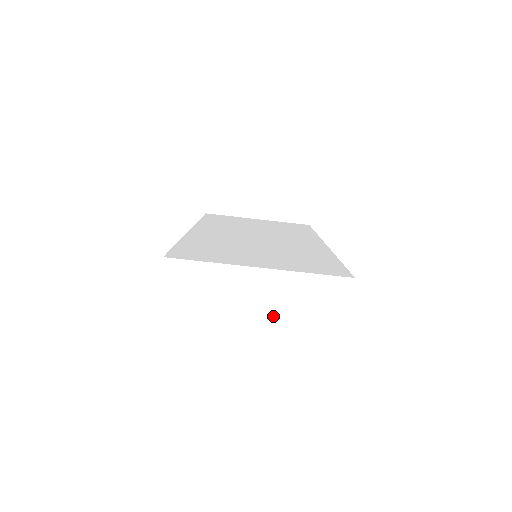
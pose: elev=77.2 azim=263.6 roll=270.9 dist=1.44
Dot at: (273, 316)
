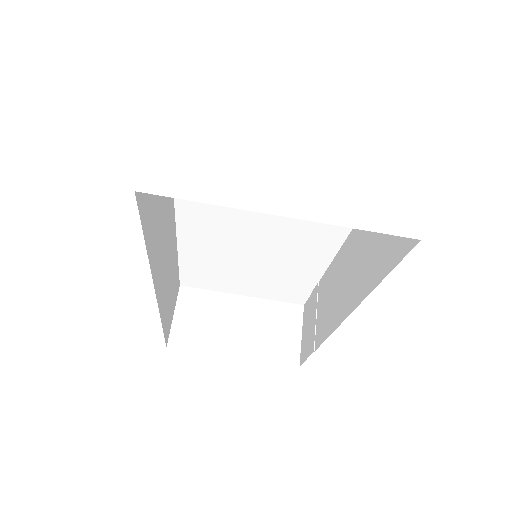
Dot at: (313, 165)
